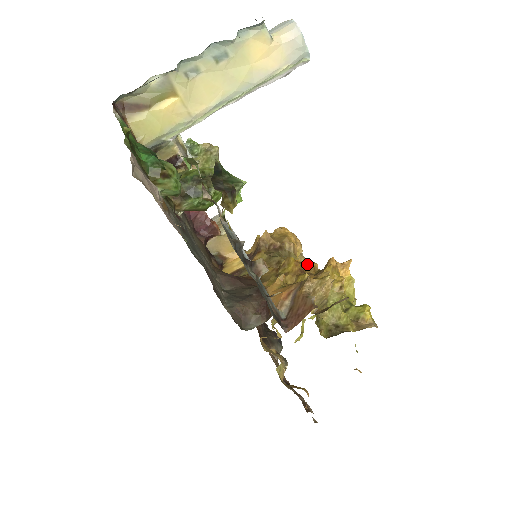
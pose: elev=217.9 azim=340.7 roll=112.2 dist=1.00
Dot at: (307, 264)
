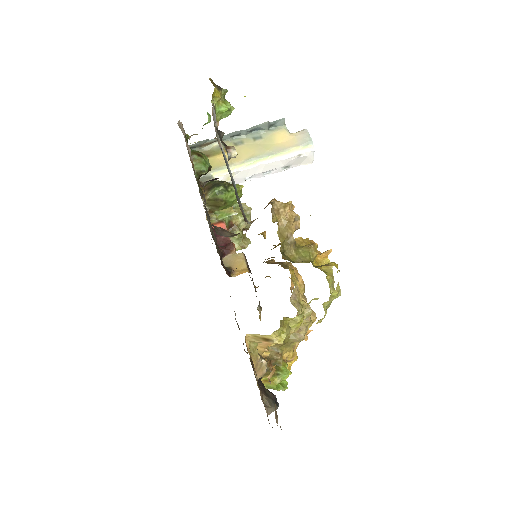
Dot at: occluded
